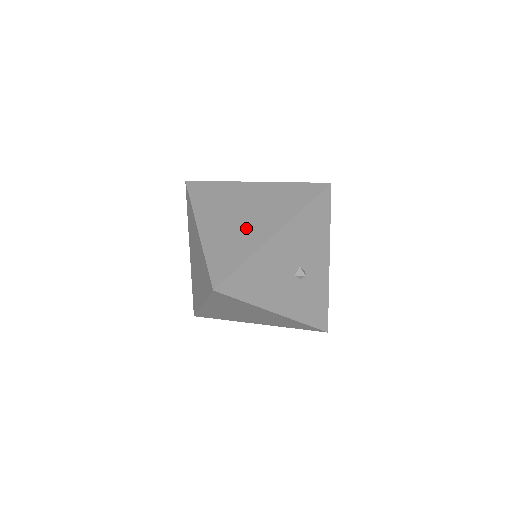
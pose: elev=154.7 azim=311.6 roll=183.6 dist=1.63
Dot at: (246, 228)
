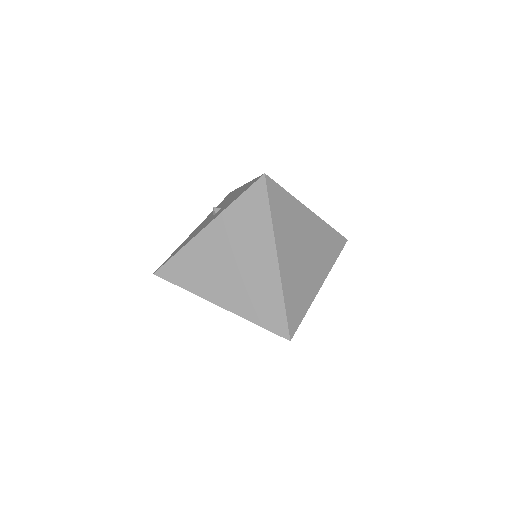
Dot at: (307, 272)
